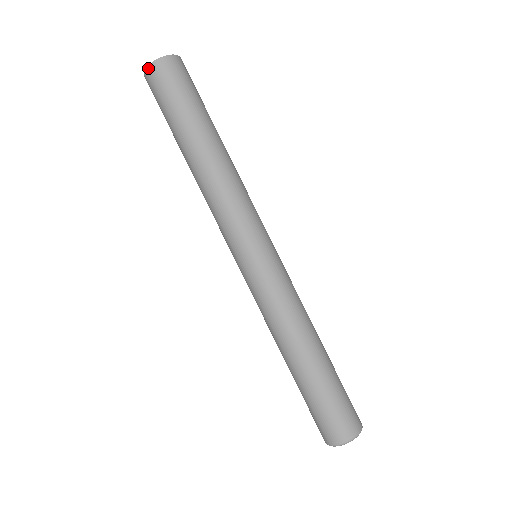
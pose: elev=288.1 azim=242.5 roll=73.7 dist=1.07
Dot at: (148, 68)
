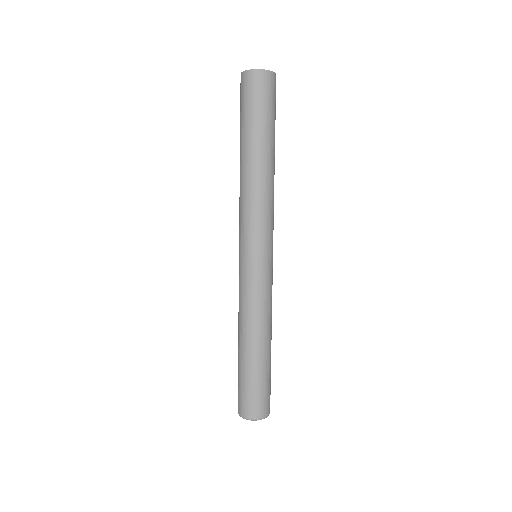
Dot at: (245, 72)
